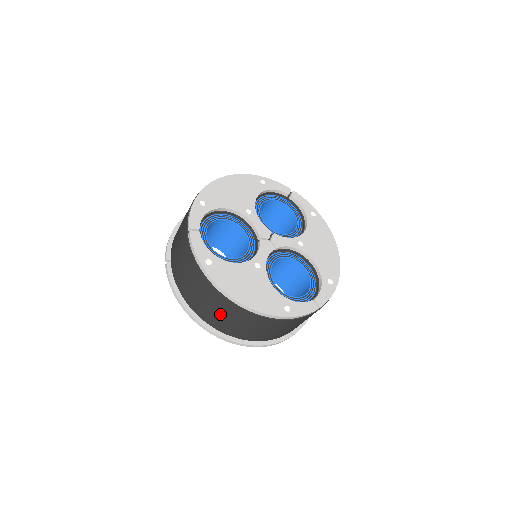
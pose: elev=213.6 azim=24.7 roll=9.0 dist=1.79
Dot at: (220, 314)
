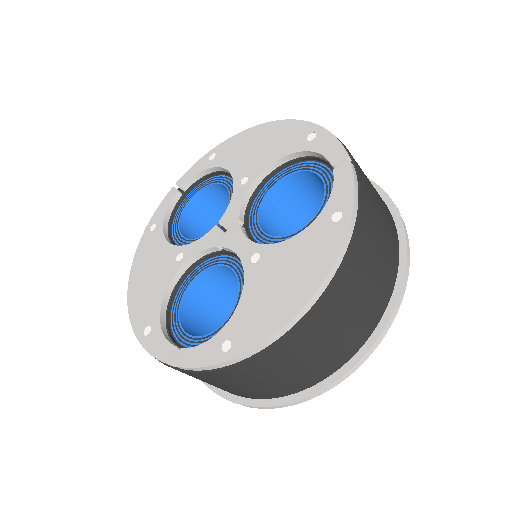
Dot at: (328, 341)
